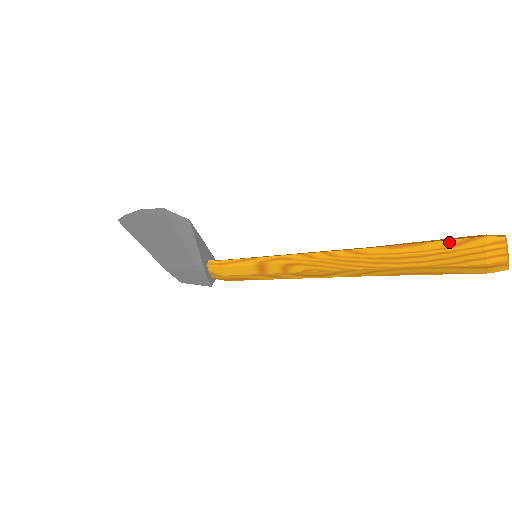
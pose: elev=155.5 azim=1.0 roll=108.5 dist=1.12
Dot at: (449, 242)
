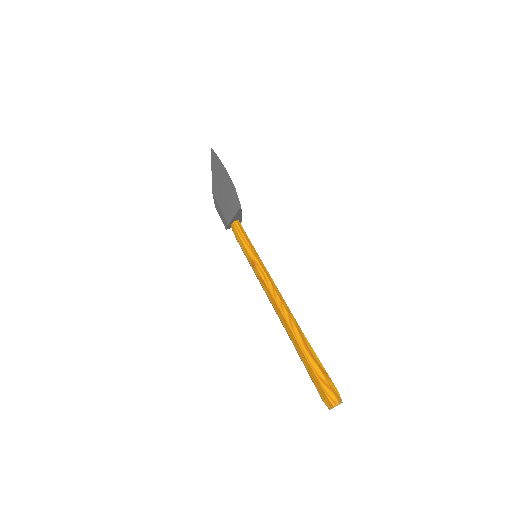
Dot at: (322, 376)
